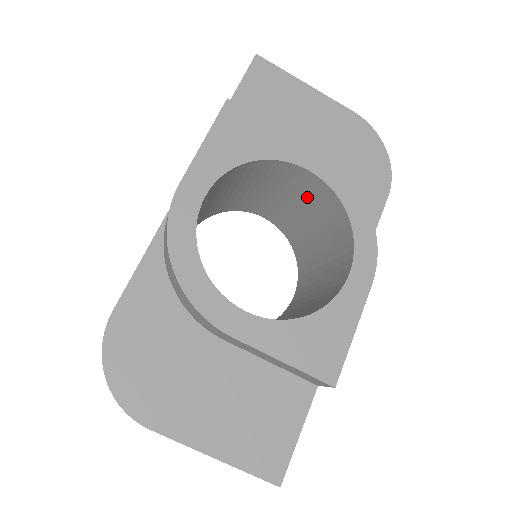
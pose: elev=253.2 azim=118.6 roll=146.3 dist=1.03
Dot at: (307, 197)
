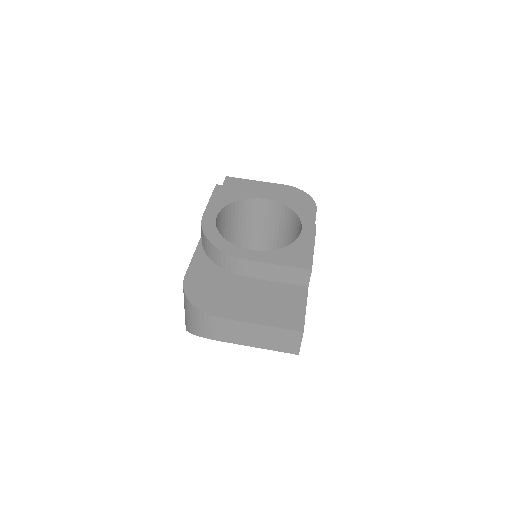
Dot at: (272, 220)
